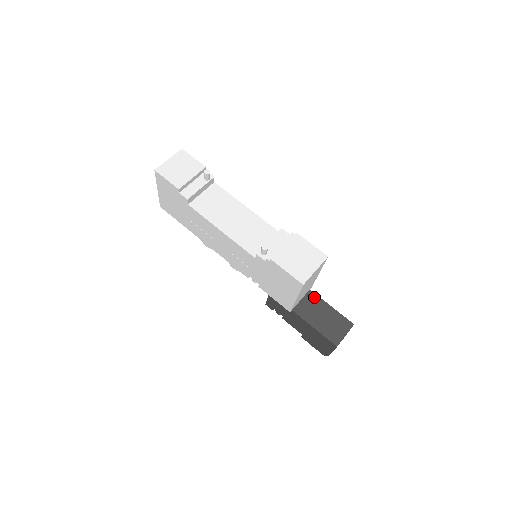
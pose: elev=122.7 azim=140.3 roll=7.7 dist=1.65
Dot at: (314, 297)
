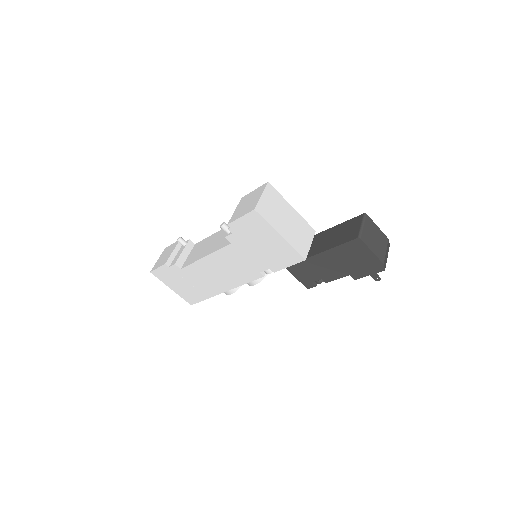
Dot at: (321, 234)
